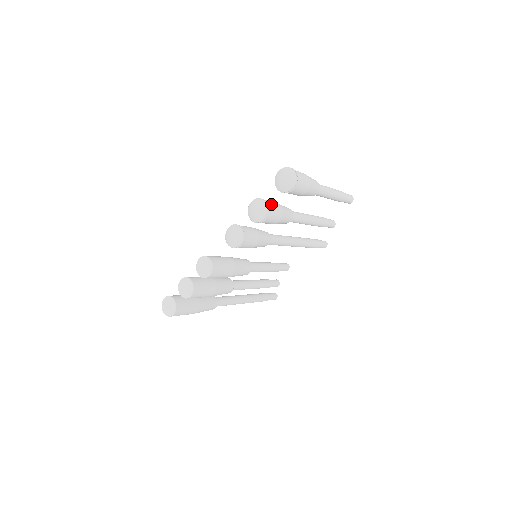
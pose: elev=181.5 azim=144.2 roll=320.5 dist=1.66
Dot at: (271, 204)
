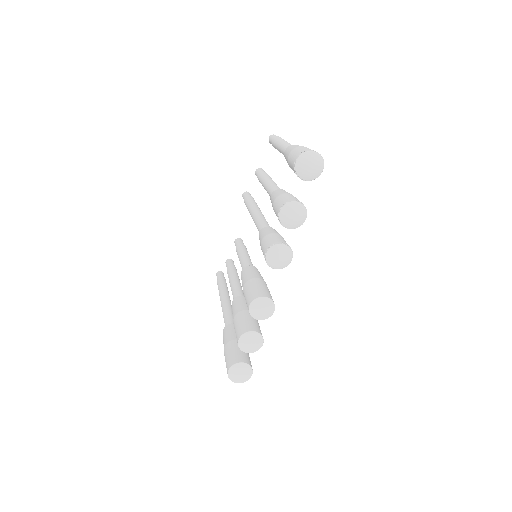
Dot at: (295, 199)
